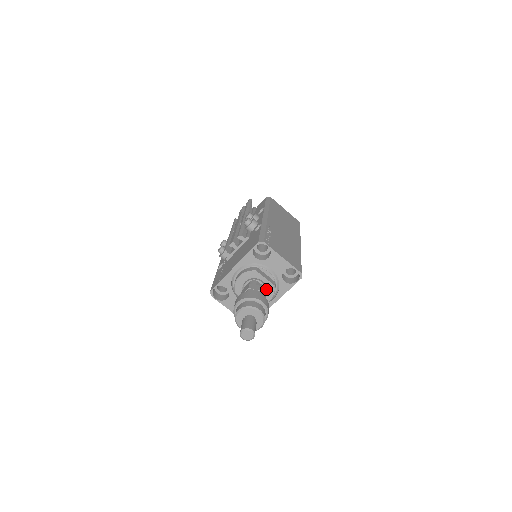
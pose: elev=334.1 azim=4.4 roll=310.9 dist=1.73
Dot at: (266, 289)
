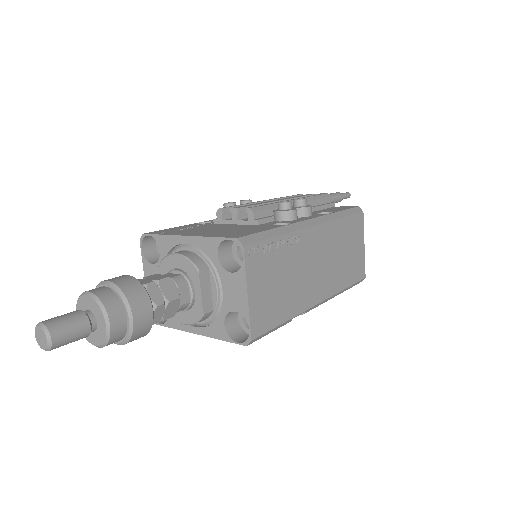
Dot at: (192, 306)
